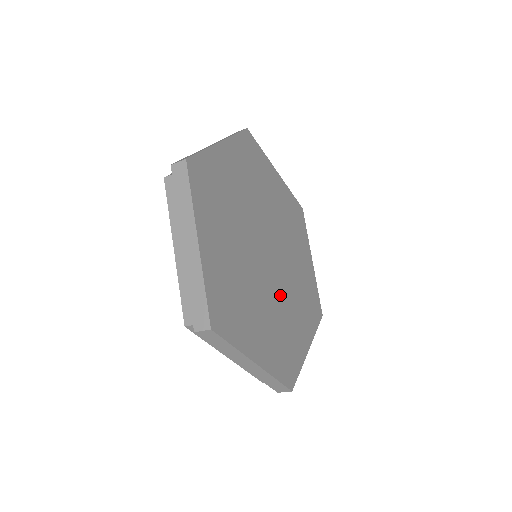
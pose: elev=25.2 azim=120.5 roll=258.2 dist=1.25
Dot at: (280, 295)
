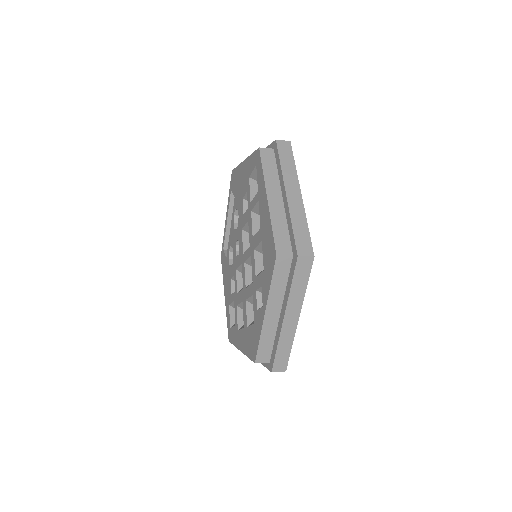
Dot at: occluded
